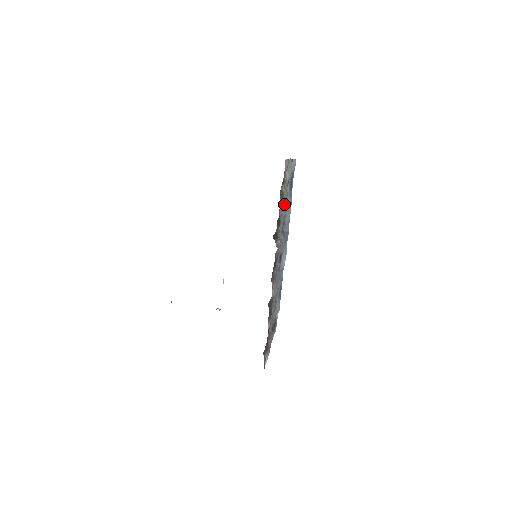
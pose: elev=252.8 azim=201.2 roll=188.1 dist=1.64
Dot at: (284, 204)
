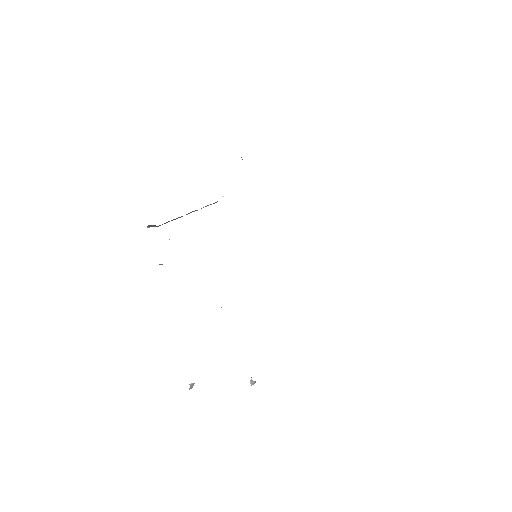
Dot at: occluded
